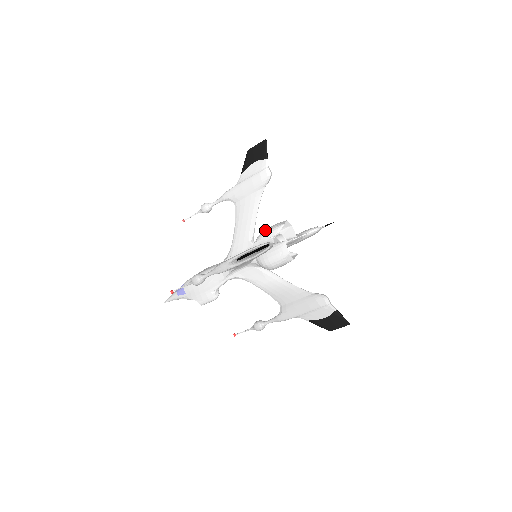
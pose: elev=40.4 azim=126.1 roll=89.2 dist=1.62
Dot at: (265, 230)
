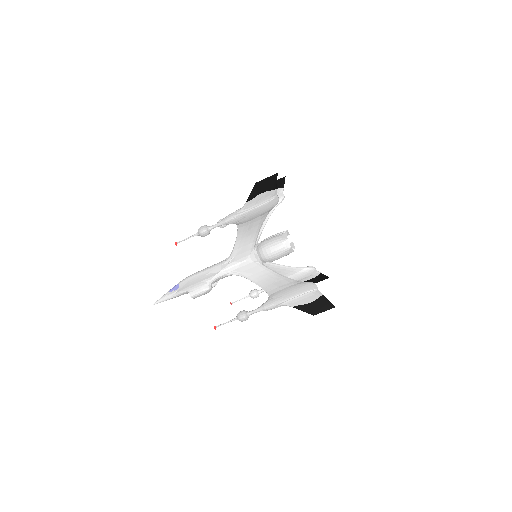
Dot at: occluded
